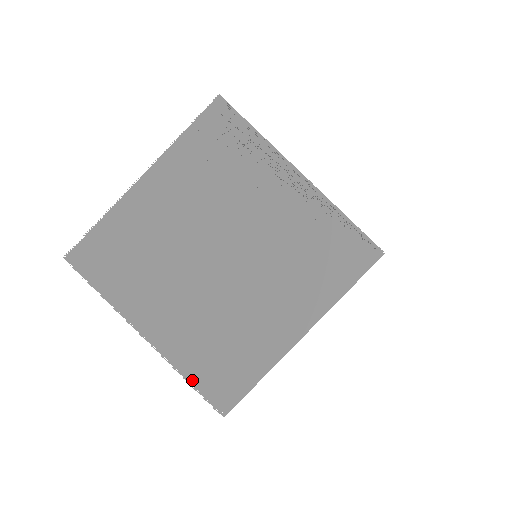
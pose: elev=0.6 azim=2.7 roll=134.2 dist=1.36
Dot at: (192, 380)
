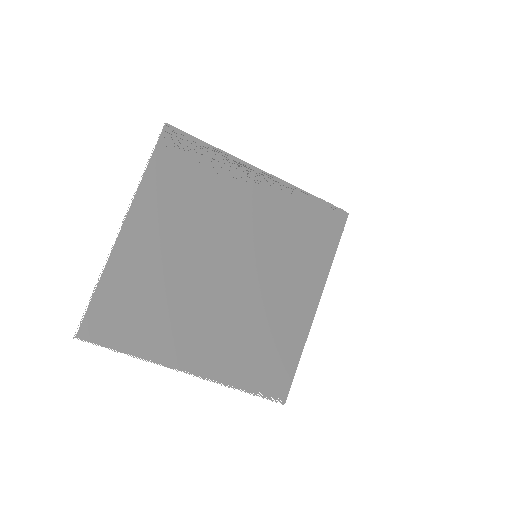
Dot at: (247, 388)
